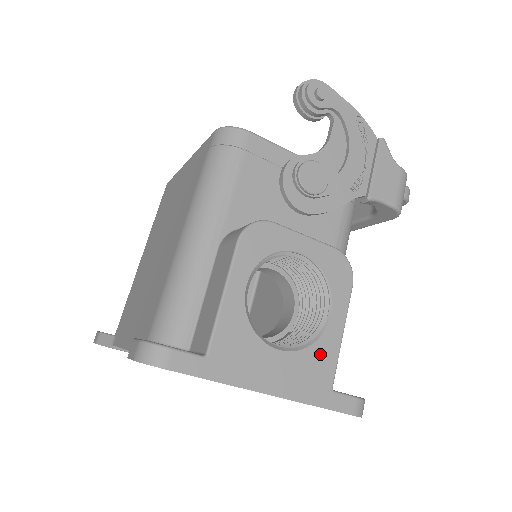
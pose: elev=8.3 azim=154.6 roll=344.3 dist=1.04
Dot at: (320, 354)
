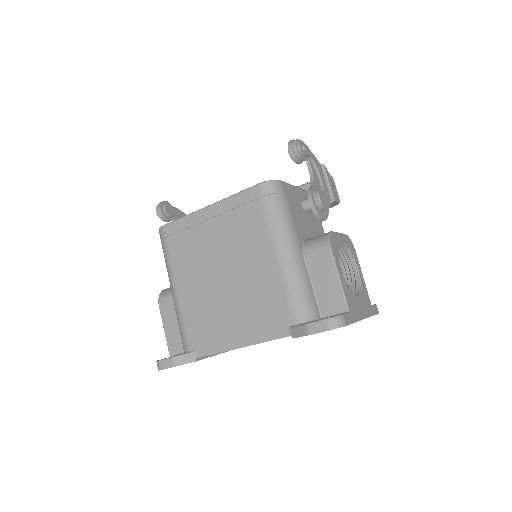
Dot at: (364, 290)
